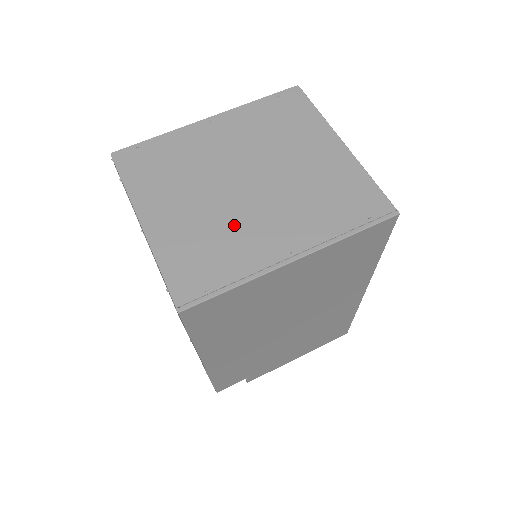
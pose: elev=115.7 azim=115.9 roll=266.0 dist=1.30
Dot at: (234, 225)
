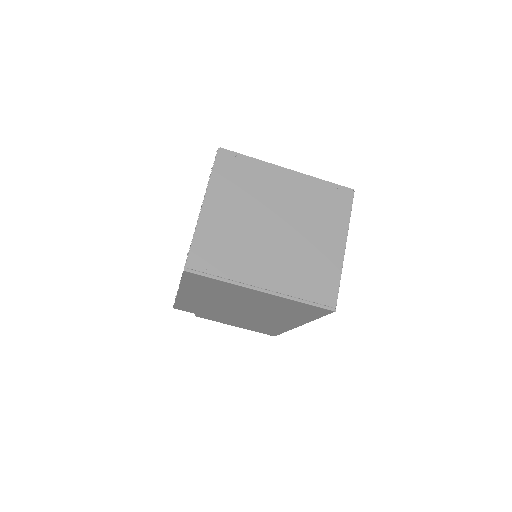
Dot at: (248, 247)
